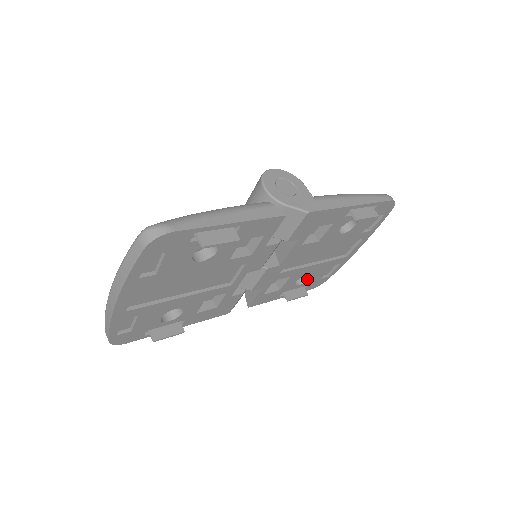
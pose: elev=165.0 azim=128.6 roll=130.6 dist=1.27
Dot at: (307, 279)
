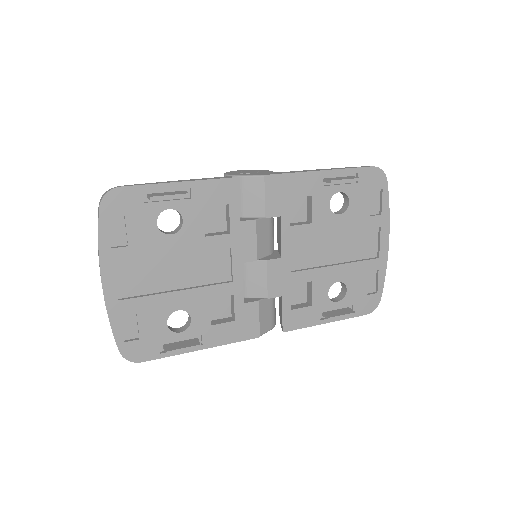
Dot at: (345, 293)
